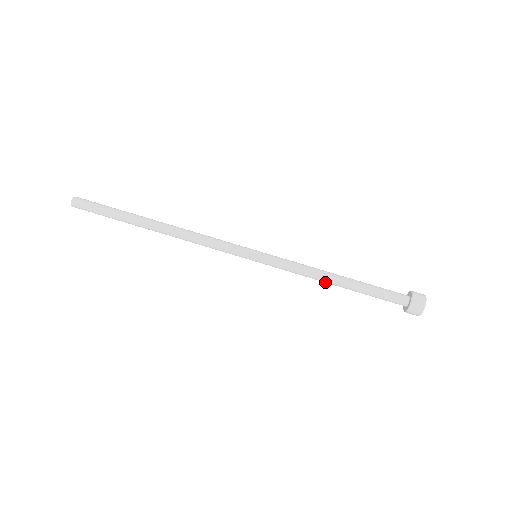
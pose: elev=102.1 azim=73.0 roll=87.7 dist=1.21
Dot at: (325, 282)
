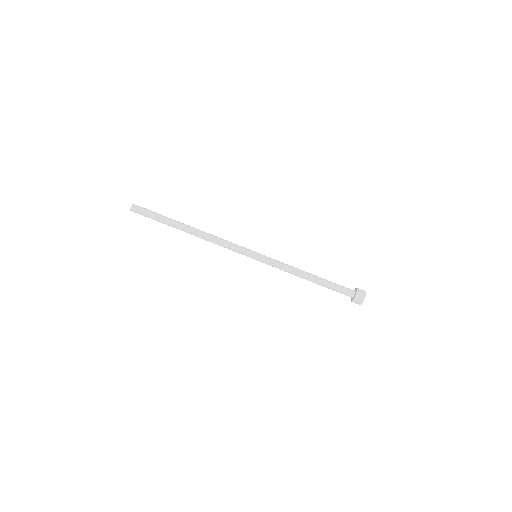
Dot at: (301, 277)
